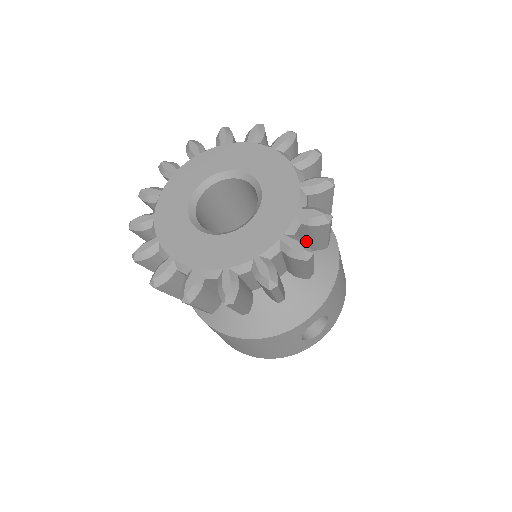
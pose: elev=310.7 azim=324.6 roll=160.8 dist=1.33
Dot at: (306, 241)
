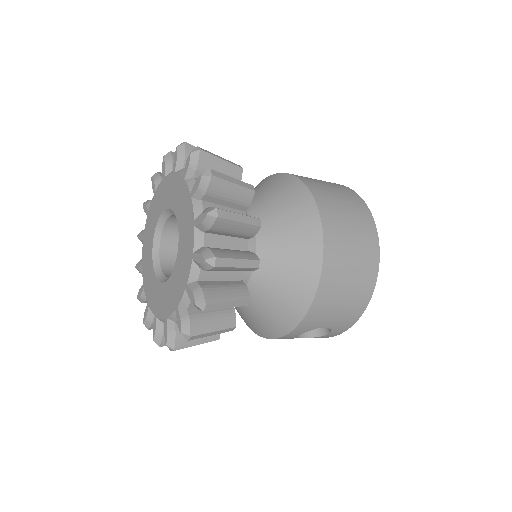
Dot at: occluded
